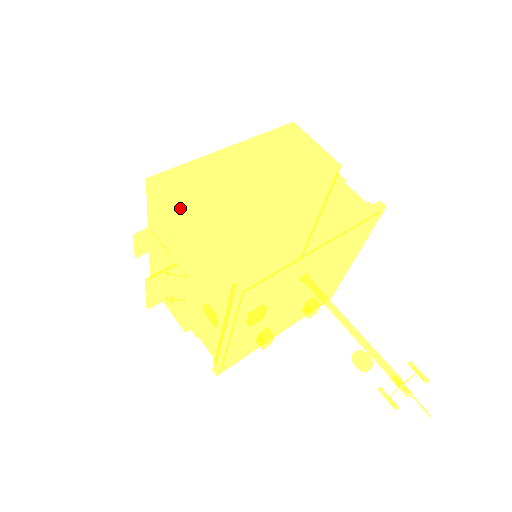
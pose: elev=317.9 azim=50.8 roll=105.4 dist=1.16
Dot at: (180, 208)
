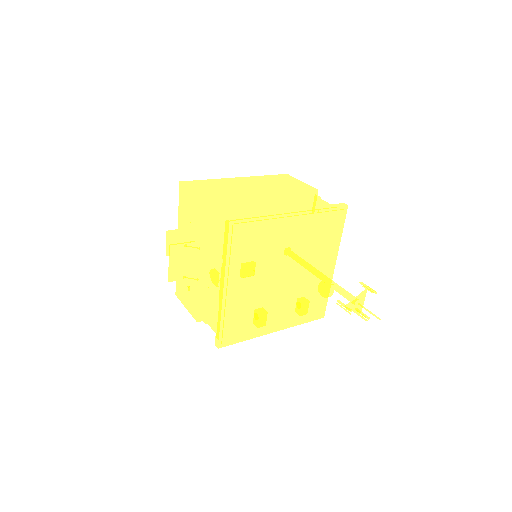
Dot at: (199, 192)
